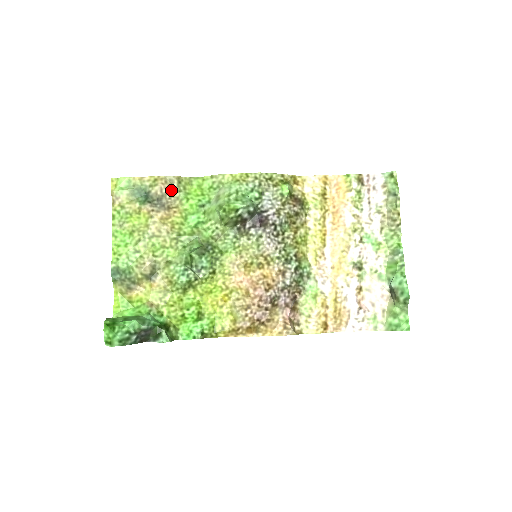
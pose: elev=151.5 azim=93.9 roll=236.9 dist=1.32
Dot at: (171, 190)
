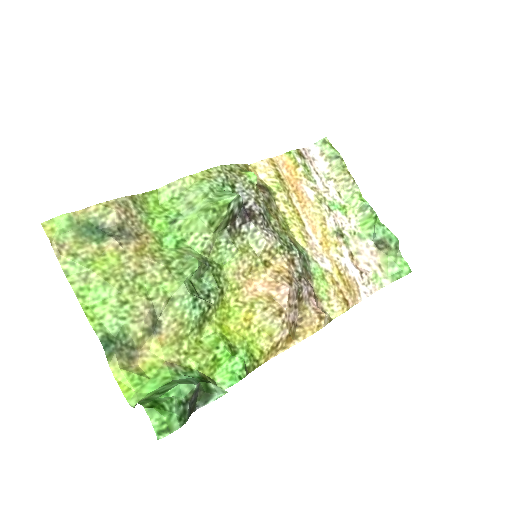
Dot at: (130, 214)
